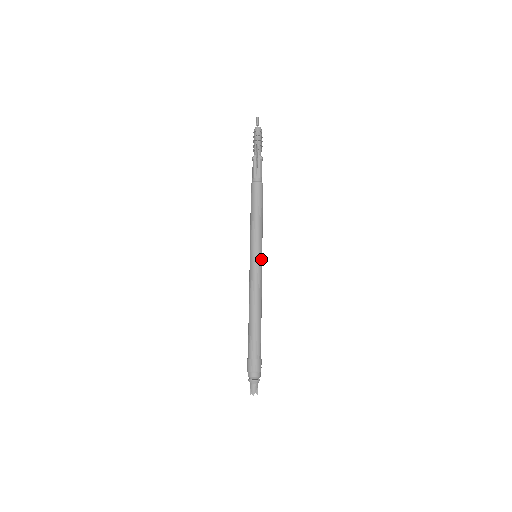
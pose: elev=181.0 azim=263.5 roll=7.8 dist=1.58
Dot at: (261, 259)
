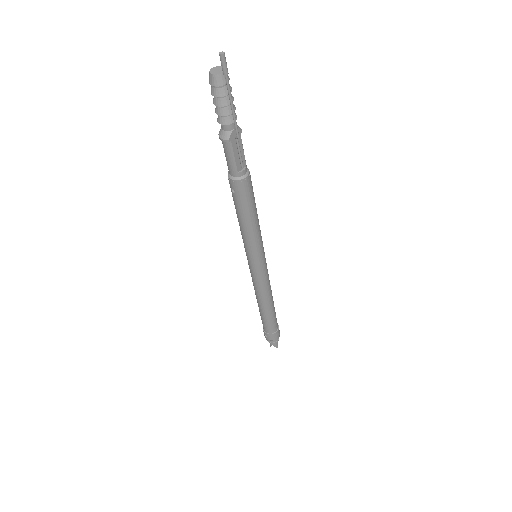
Dot at: occluded
